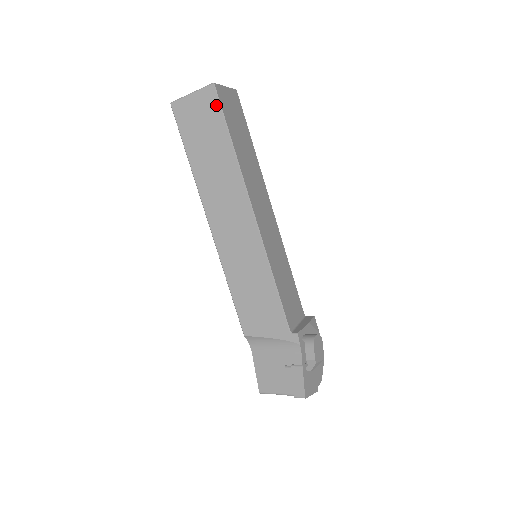
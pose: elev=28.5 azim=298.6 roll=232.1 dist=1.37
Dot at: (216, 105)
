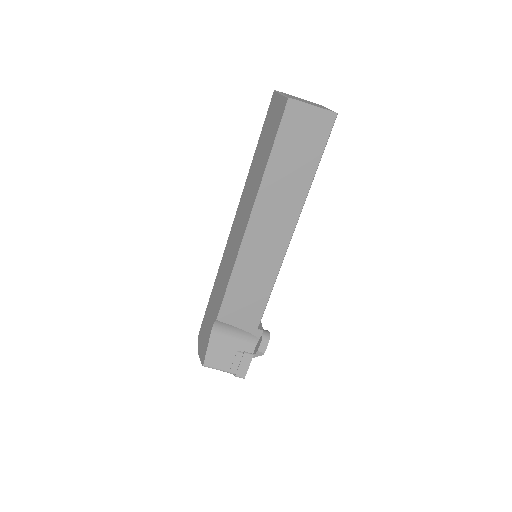
Dot at: (327, 133)
